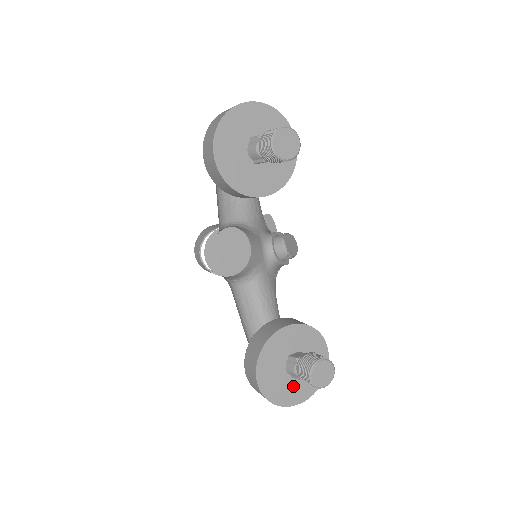
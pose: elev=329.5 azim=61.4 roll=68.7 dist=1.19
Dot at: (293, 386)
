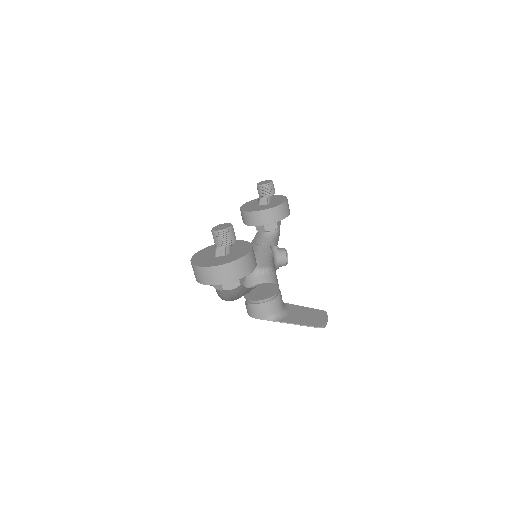
Dot at: (213, 260)
